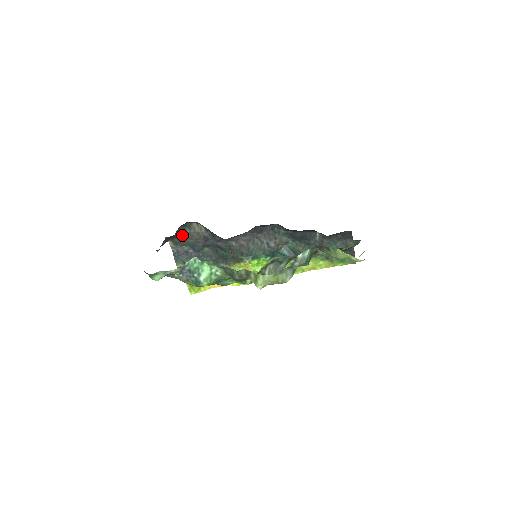
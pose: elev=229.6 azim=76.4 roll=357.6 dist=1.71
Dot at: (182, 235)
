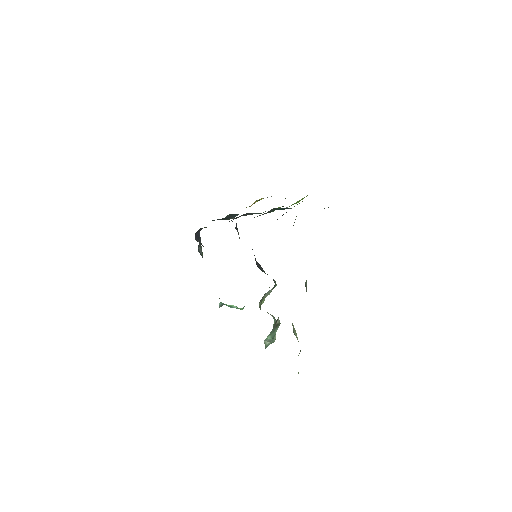
Dot at: occluded
